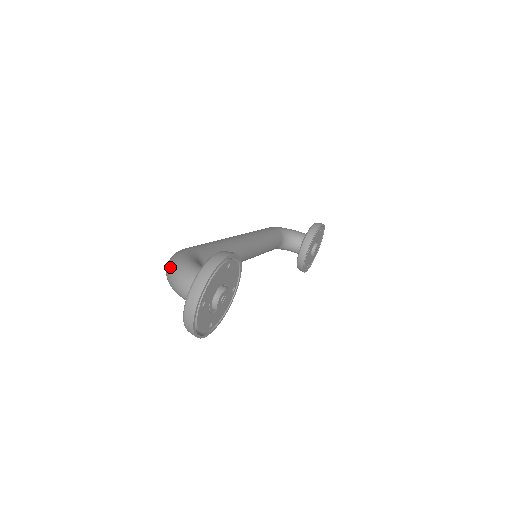
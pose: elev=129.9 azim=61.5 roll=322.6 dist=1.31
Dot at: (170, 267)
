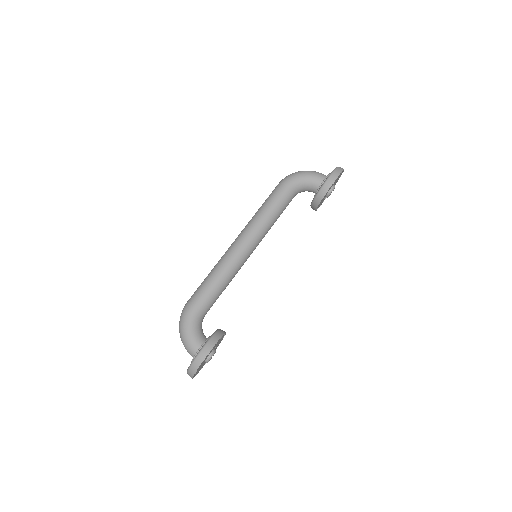
Dot at: (179, 332)
